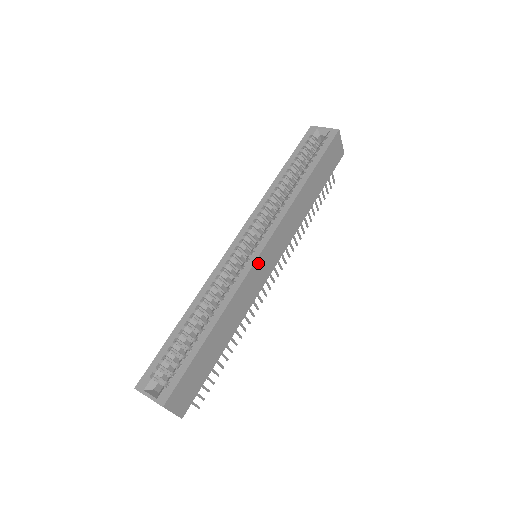
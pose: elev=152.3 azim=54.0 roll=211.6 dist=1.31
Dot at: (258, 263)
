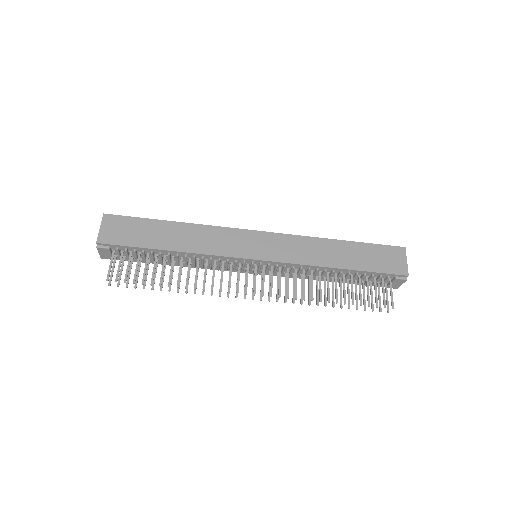
Dot at: (246, 234)
